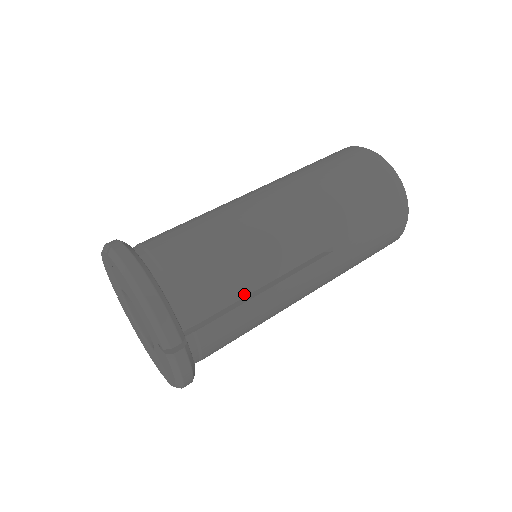
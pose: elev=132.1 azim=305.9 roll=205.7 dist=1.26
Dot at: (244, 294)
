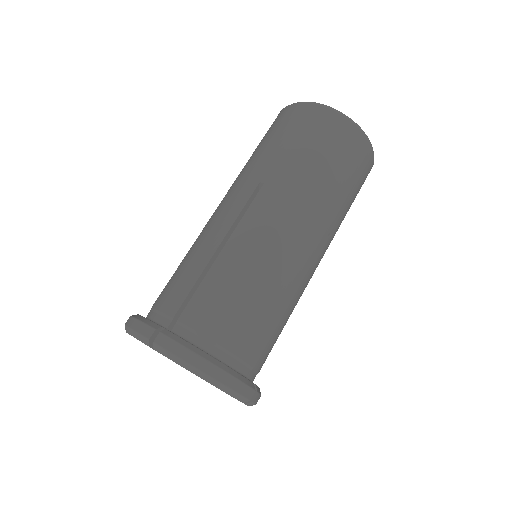
Dot at: (279, 318)
